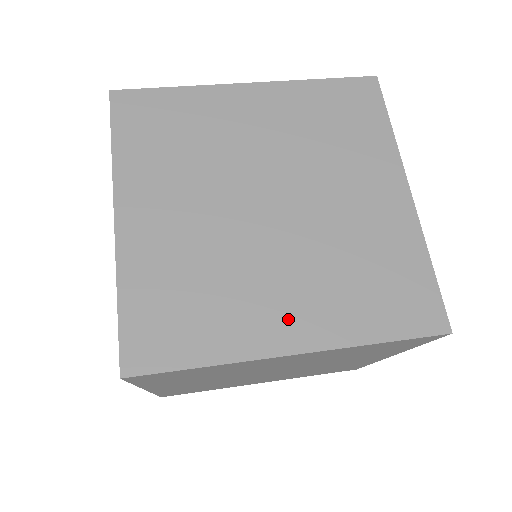
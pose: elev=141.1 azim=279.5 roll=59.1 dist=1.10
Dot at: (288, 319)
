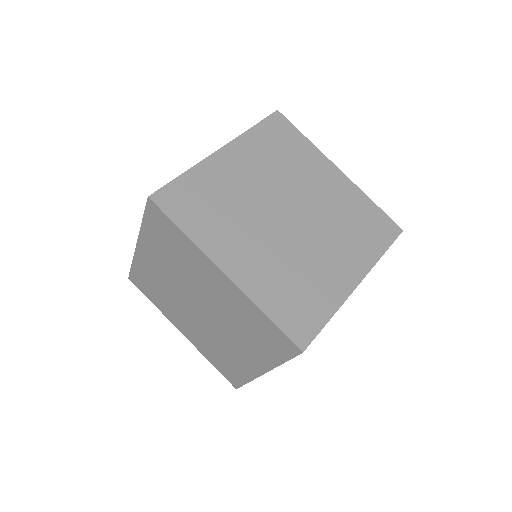
Dot at: (185, 328)
